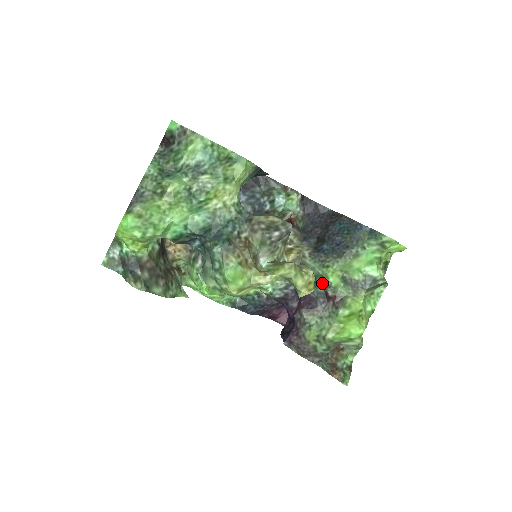
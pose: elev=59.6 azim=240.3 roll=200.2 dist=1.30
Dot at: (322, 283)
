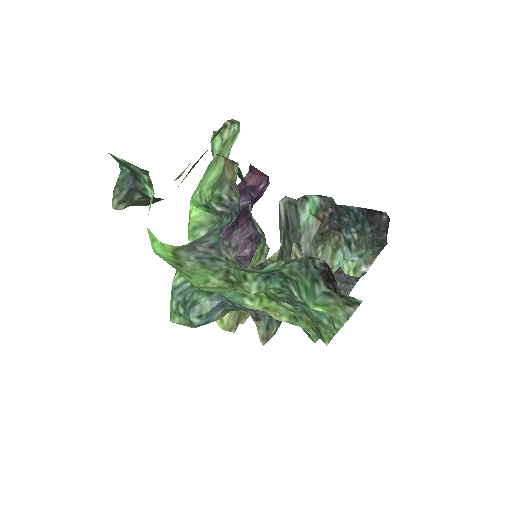
Dot at: occluded
